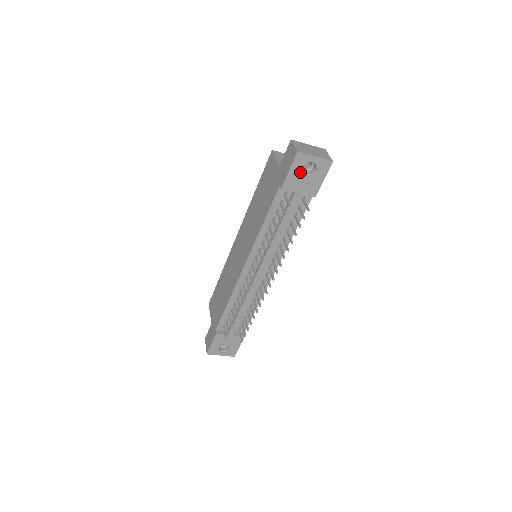
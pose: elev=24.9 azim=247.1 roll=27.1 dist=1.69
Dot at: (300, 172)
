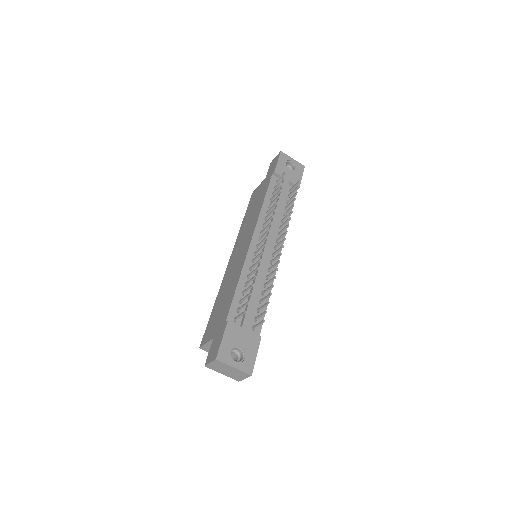
Dot at: (285, 165)
